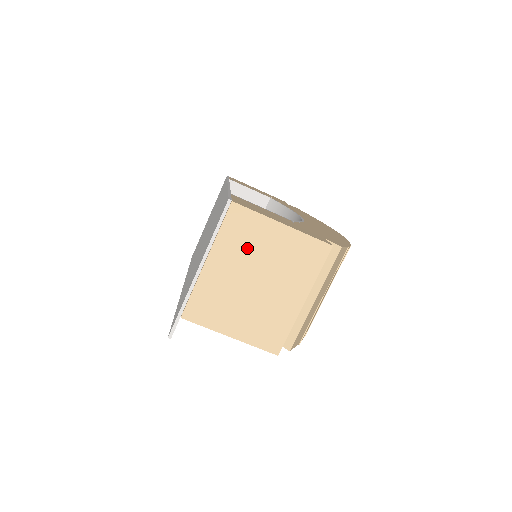
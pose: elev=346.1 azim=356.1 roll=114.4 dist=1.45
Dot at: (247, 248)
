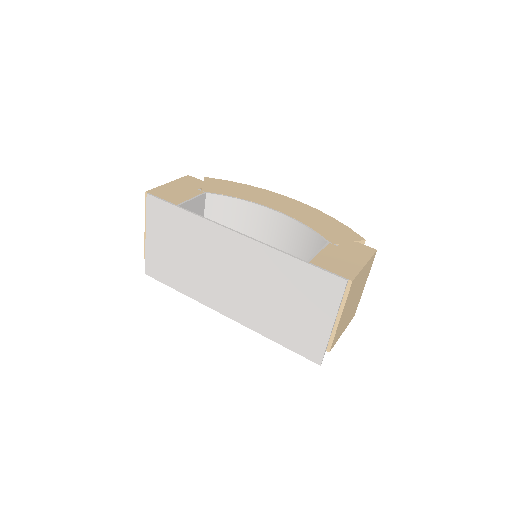
Dot at: (353, 292)
